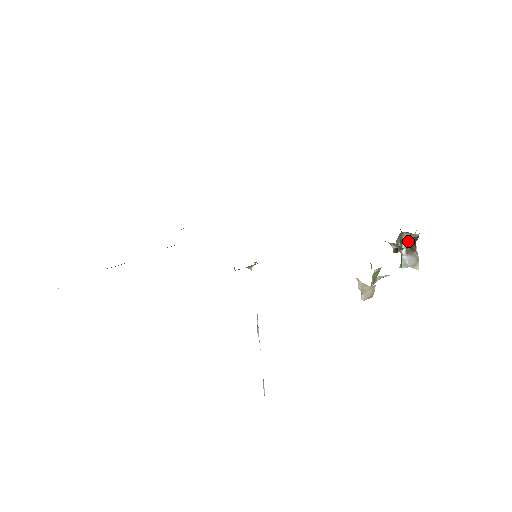
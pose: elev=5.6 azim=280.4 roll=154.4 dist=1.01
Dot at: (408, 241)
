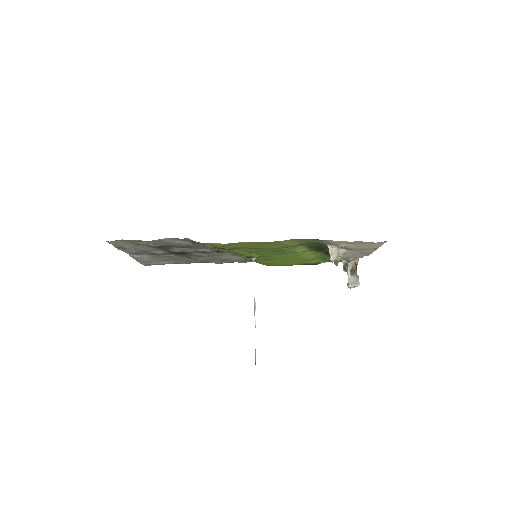
Dot at: (351, 266)
